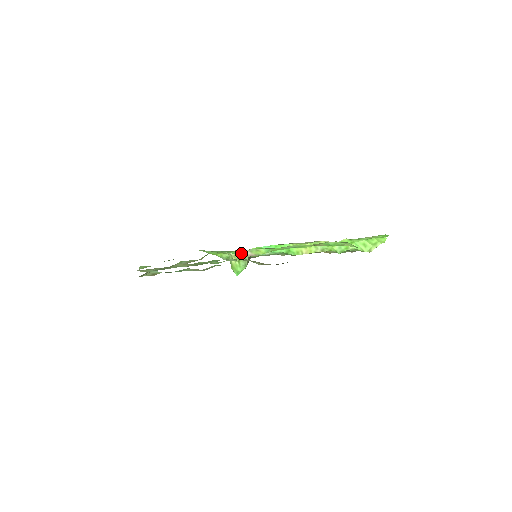
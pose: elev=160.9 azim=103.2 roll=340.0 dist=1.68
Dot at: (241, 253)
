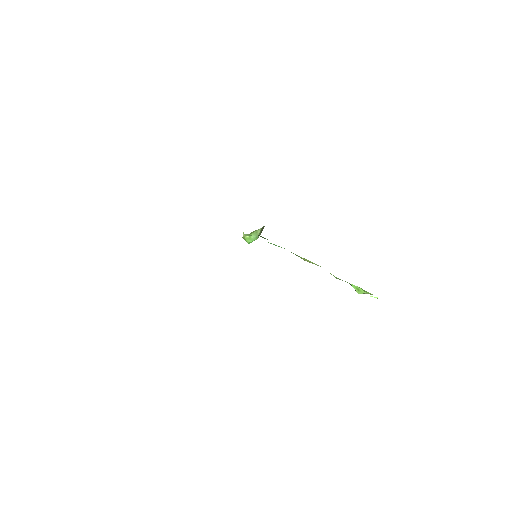
Dot at: occluded
